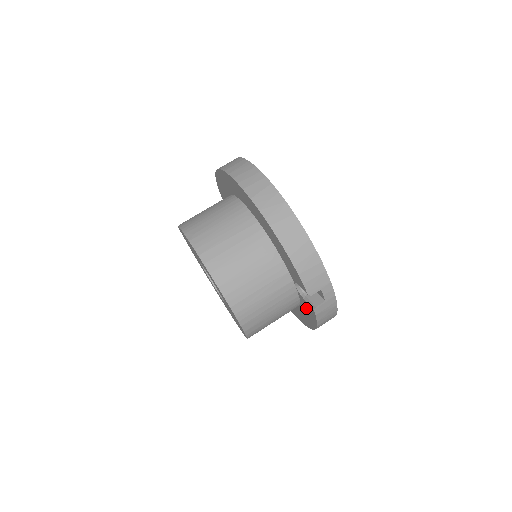
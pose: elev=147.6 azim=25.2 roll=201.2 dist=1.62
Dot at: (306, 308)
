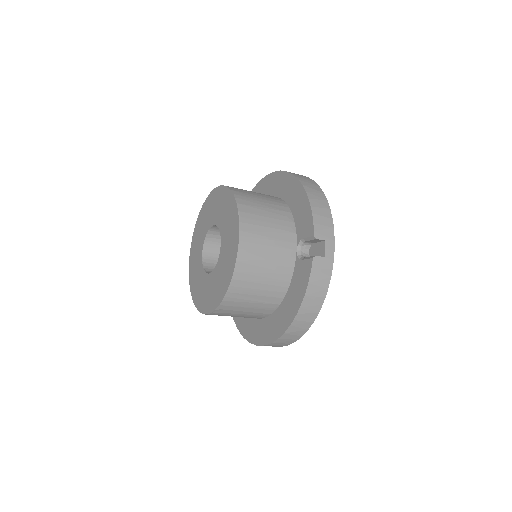
Dot at: (298, 278)
